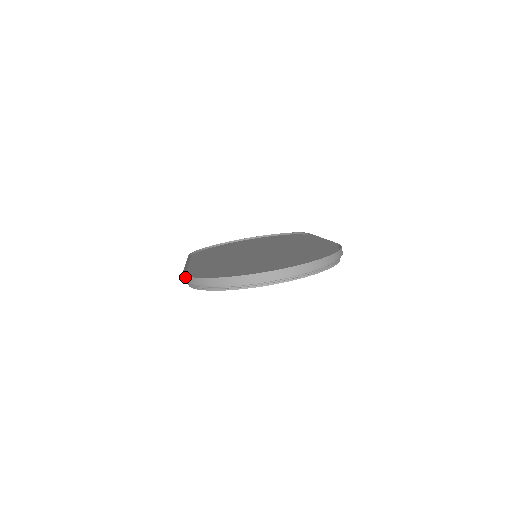
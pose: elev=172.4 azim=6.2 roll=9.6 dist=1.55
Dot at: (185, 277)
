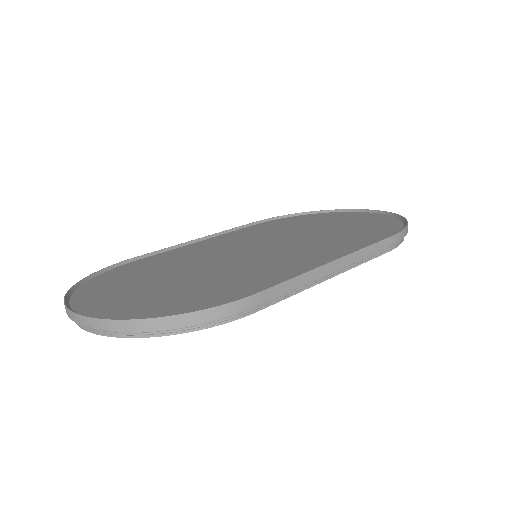
Dot at: (111, 267)
